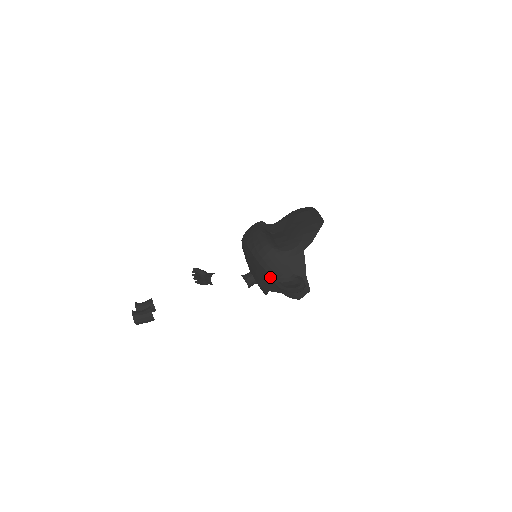
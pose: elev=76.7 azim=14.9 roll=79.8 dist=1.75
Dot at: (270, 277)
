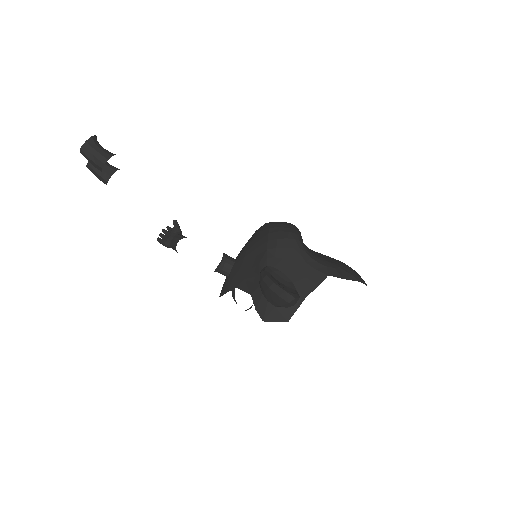
Dot at: (263, 264)
